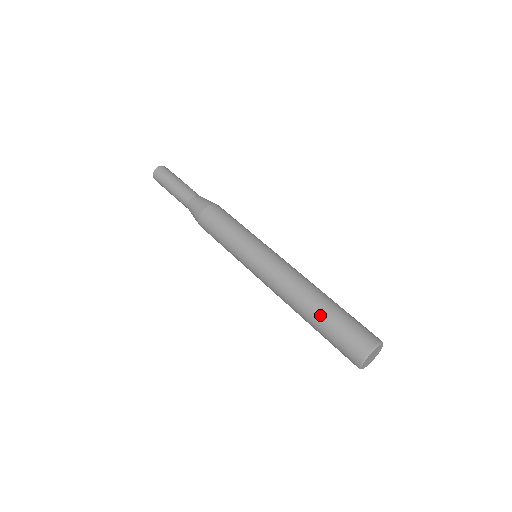
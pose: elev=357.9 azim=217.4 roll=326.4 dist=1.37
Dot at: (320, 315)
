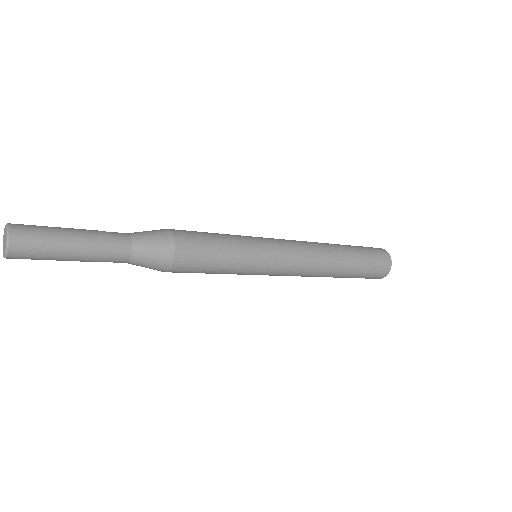
Dot at: (351, 272)
